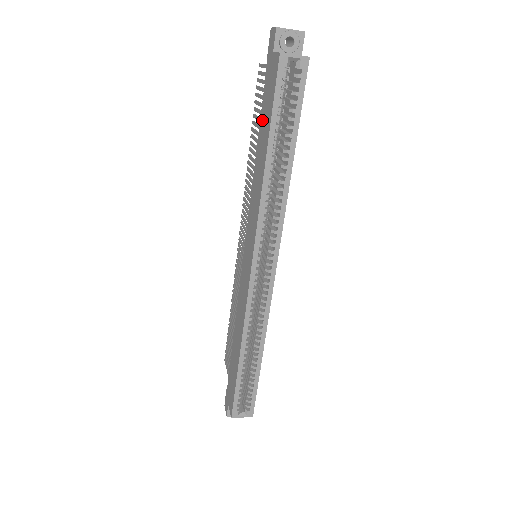
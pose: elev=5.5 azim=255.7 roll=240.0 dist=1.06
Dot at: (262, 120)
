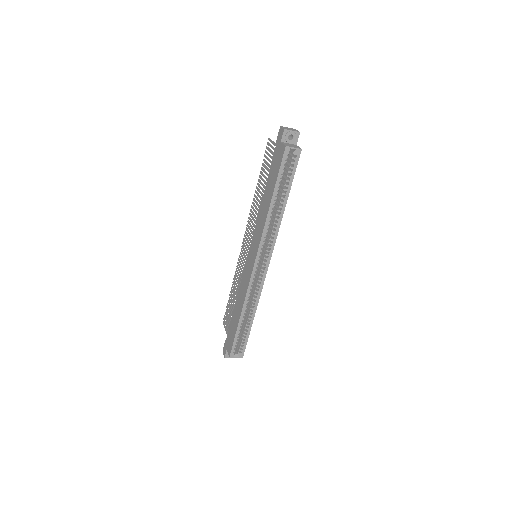
Dot at: (270, 177)
